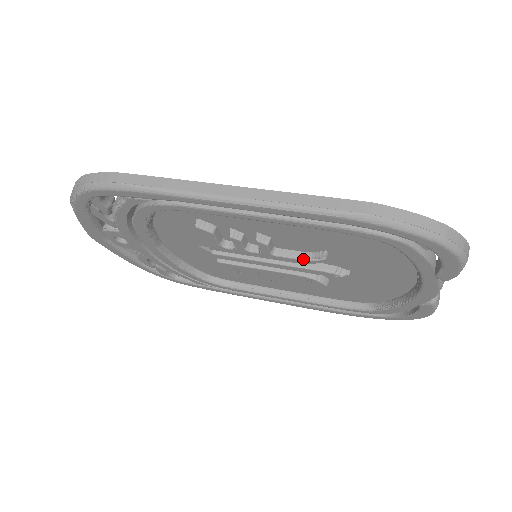
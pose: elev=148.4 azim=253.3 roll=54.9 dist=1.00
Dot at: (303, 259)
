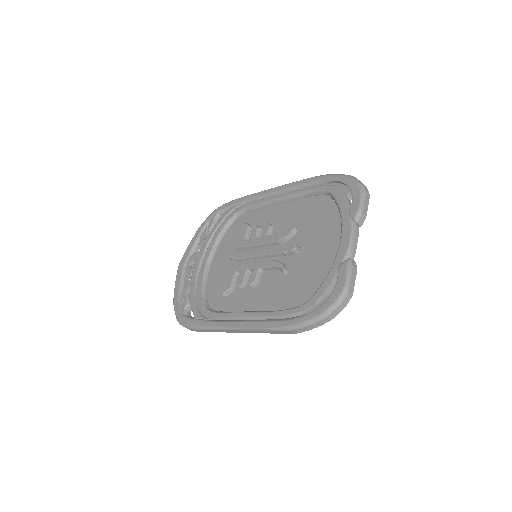
Dot at: (282, 234)
